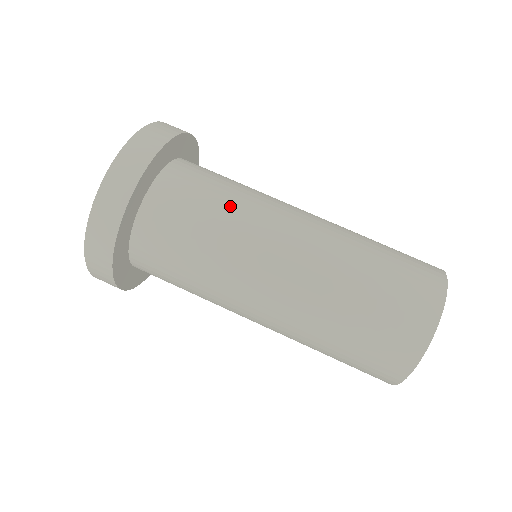
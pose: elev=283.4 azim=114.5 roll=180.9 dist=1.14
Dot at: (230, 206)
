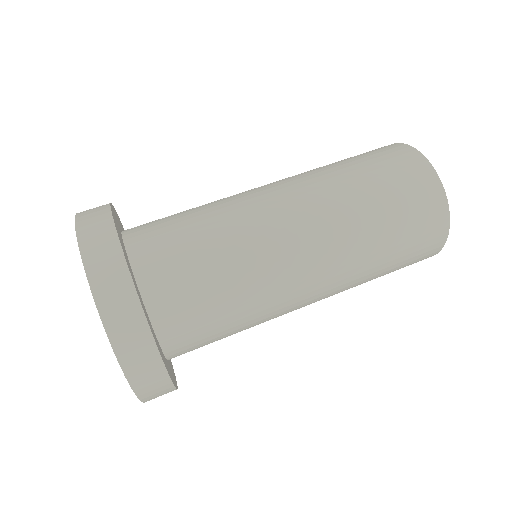
Dot at: (231, 267)
